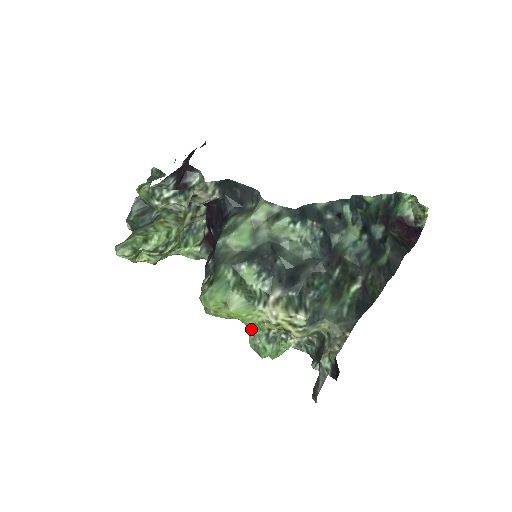
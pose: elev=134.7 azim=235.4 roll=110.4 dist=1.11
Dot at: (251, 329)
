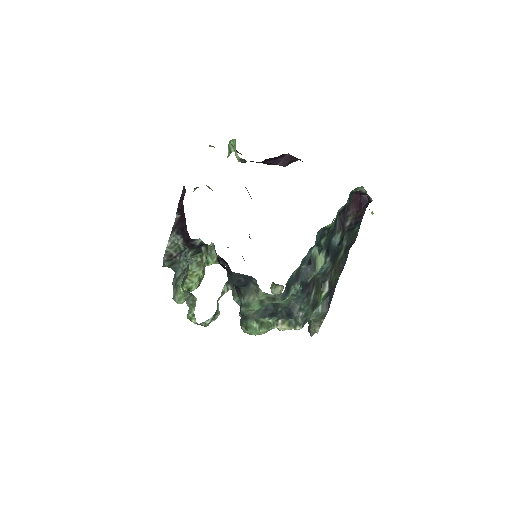
Dot at: occluded
